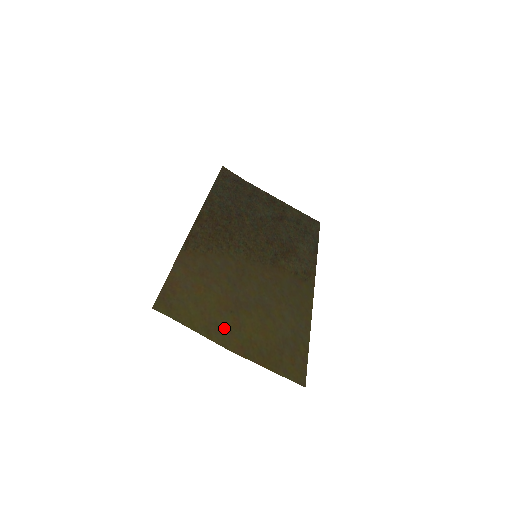
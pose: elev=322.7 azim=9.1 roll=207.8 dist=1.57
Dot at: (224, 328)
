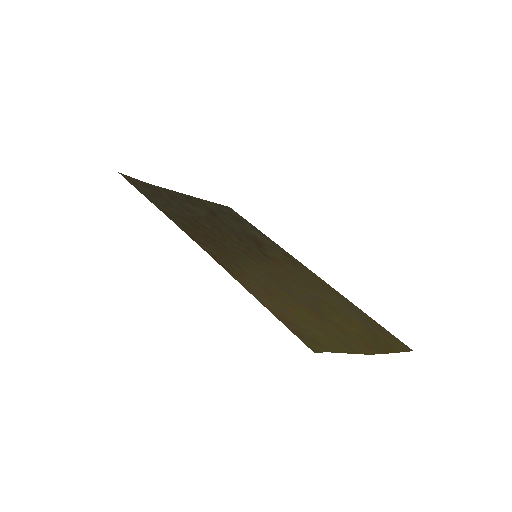
Dot at: (343, 337)
